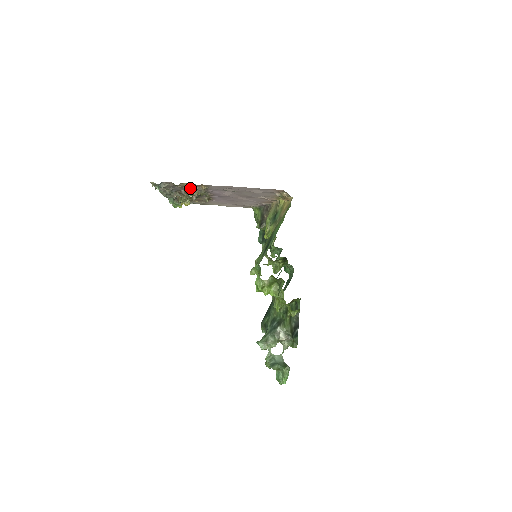
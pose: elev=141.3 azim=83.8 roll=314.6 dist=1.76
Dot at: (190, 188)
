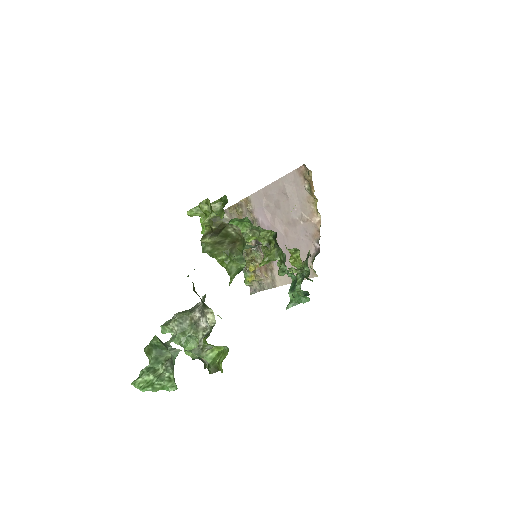
Dot at: occluded
